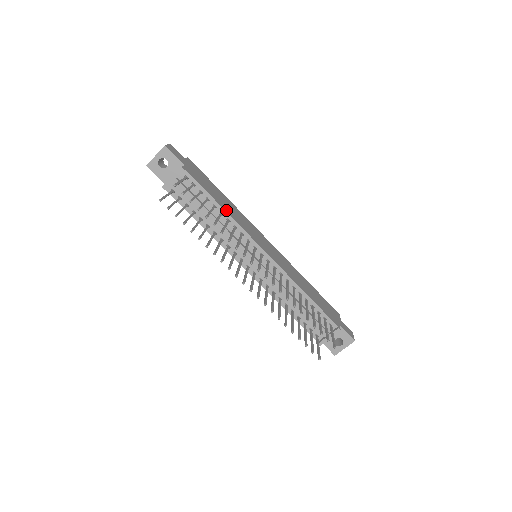
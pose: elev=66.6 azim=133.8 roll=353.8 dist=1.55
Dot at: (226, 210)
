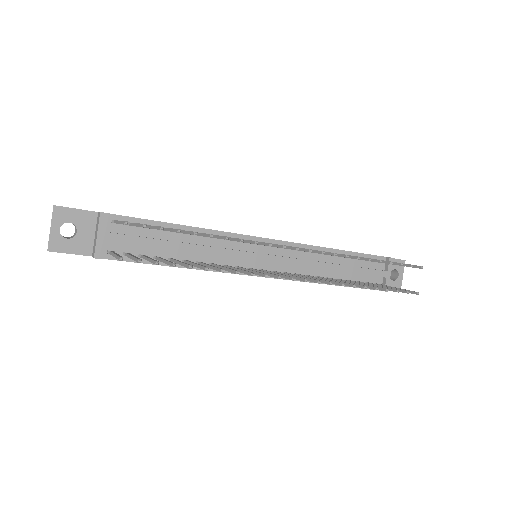
Dot at: (190, 226)
